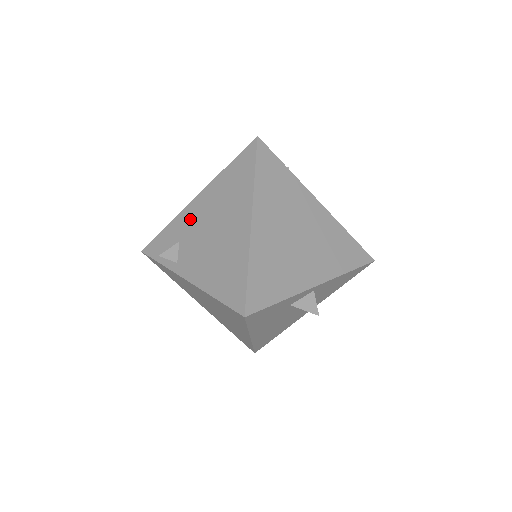
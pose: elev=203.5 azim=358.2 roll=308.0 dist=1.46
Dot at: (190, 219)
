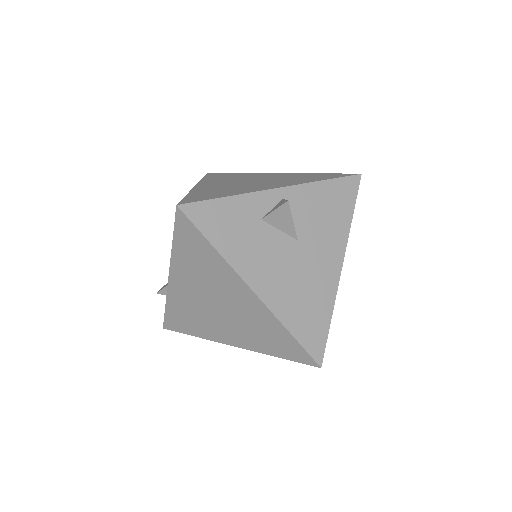
Dot at: occluded
